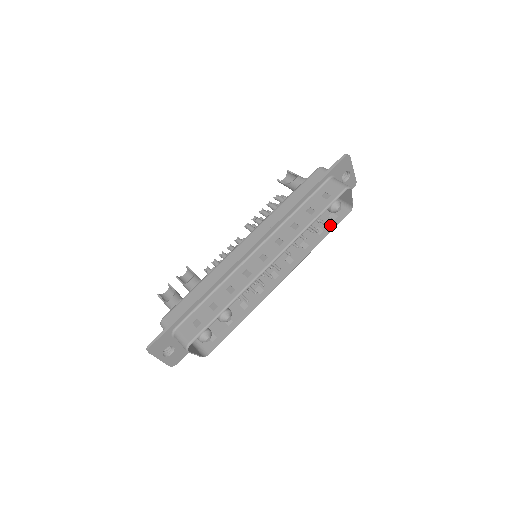
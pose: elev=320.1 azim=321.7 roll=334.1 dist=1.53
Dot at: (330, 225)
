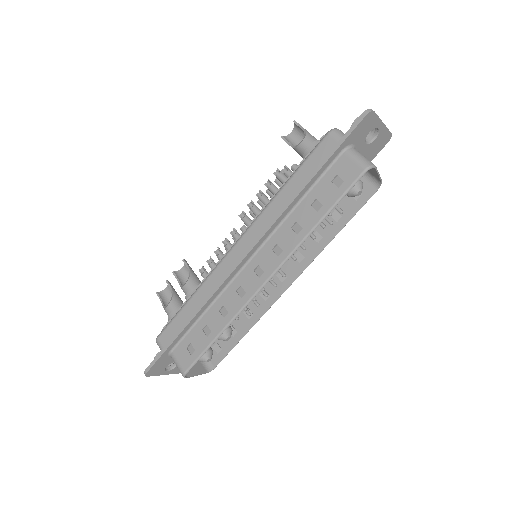
Dot at: (351, 208)
